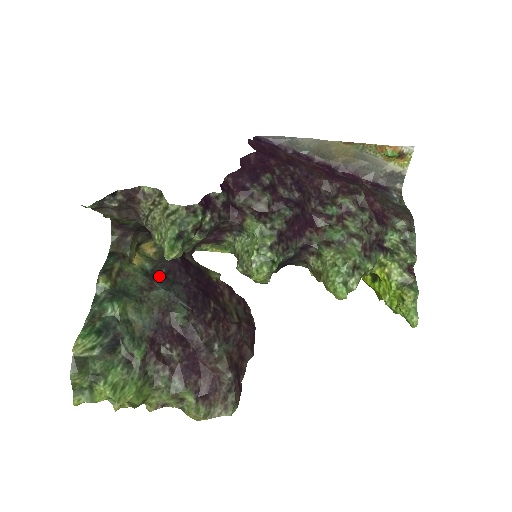
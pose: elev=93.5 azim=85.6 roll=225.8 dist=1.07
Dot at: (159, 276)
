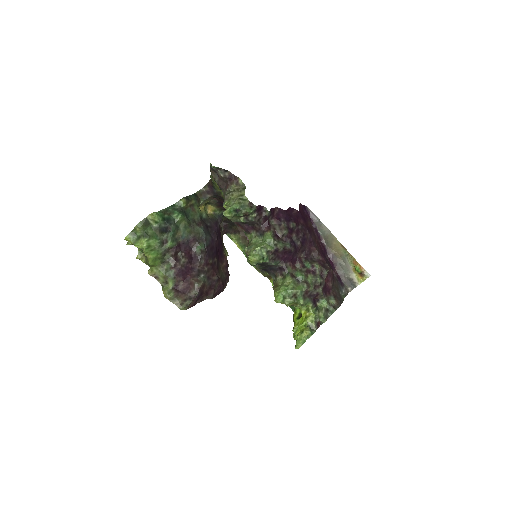
Dot at: (205, 224)
